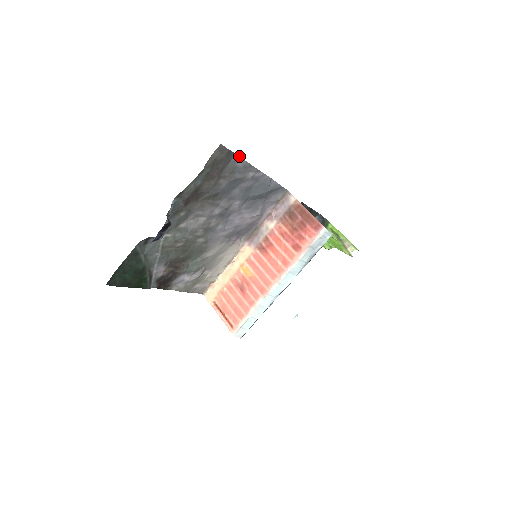
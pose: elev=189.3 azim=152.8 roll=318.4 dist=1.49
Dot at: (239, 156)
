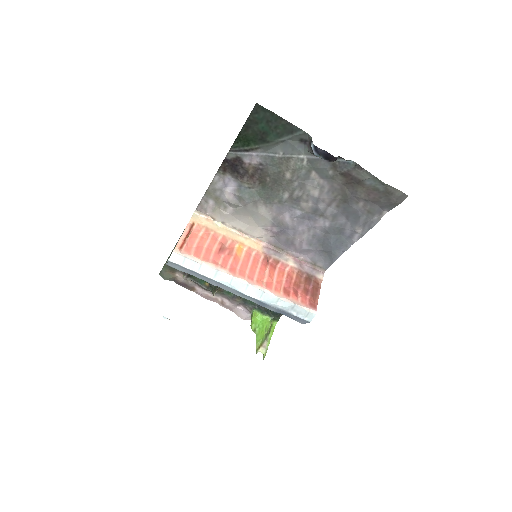
Dot at: occluded
